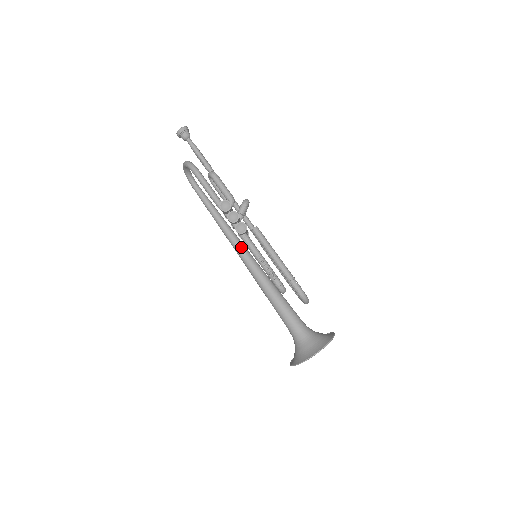
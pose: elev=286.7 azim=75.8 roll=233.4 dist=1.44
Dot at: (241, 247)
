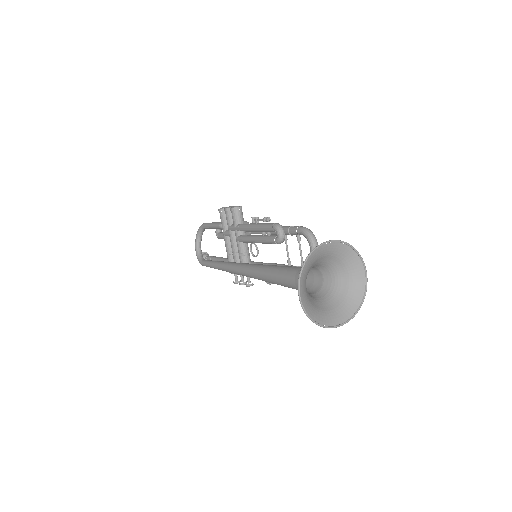
Dot at: (241, 263)
